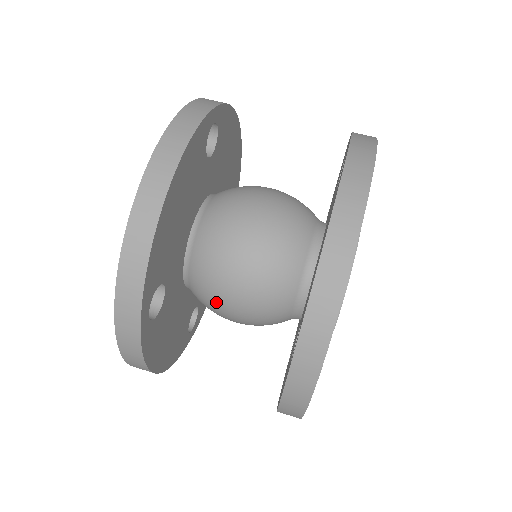
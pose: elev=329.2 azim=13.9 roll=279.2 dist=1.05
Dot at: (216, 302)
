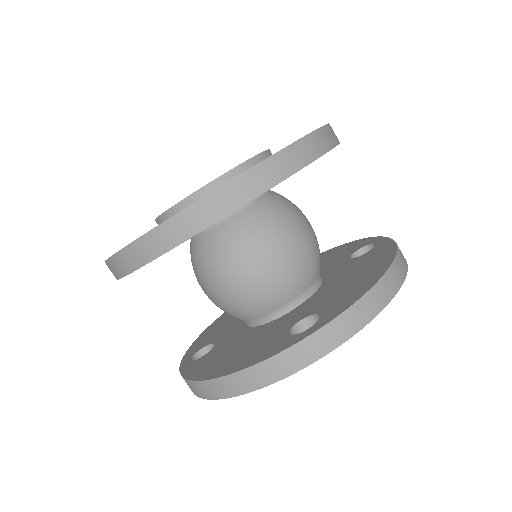
Dot at: (237, 256)
